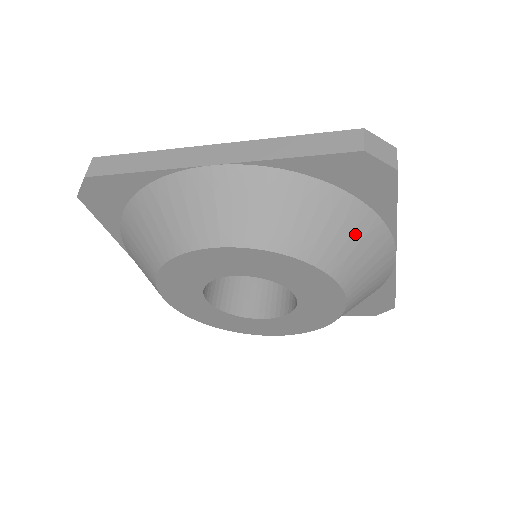
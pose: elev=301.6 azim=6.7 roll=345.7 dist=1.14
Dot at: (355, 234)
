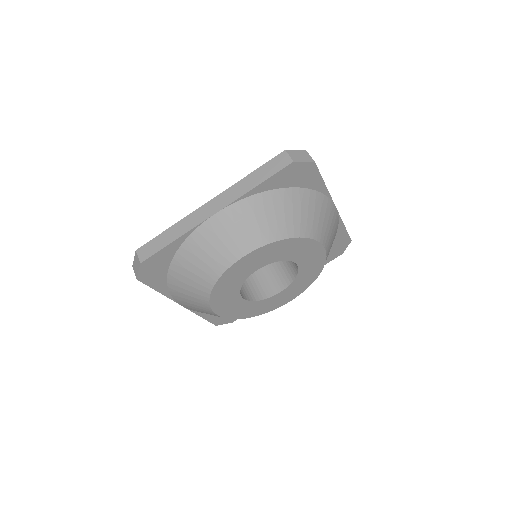
Dot at: (310, 208)
